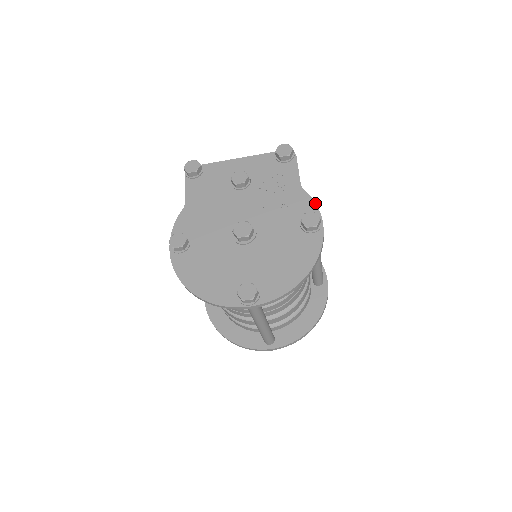
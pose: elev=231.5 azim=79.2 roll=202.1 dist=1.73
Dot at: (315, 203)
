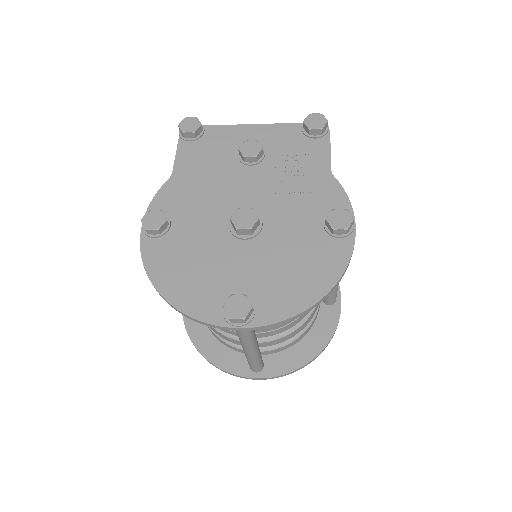
Dot at: (348, 198)
